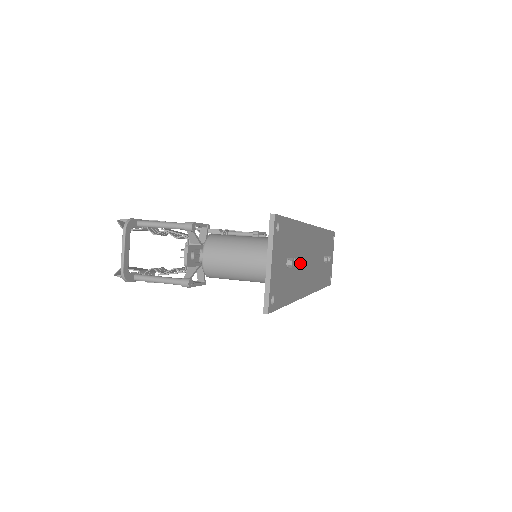
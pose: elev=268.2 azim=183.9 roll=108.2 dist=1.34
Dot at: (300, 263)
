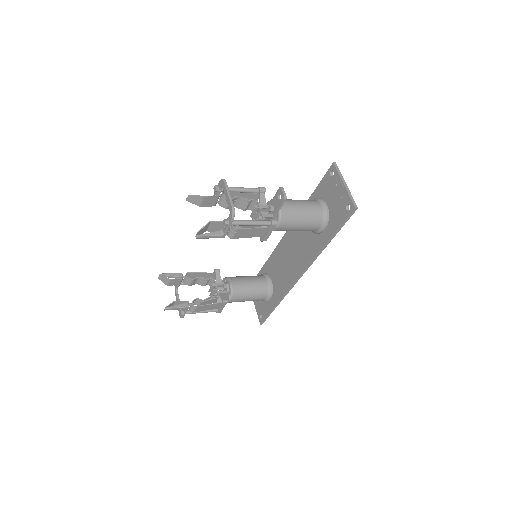
Dot at: (310, 234)
